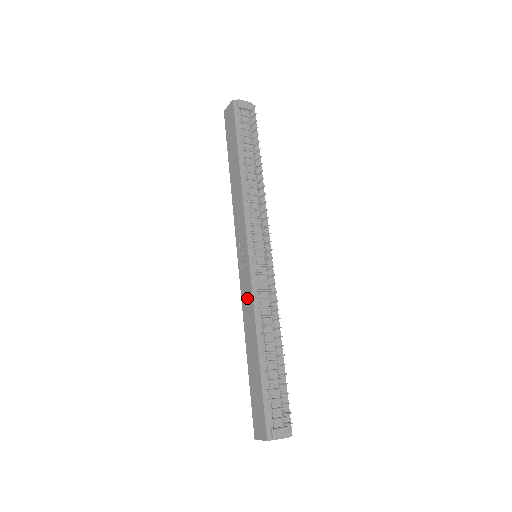
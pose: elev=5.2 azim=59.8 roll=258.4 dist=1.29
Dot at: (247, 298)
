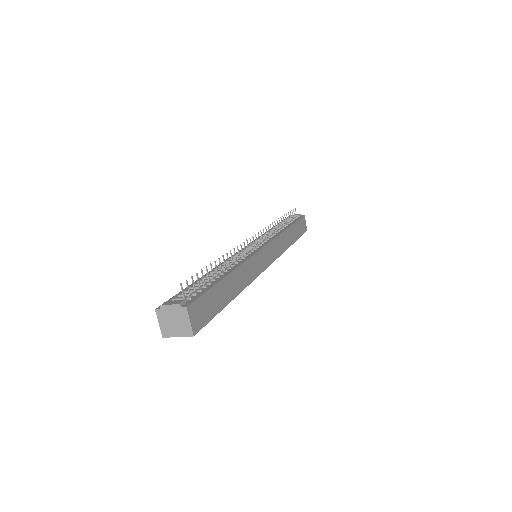
Dot at: occluded
